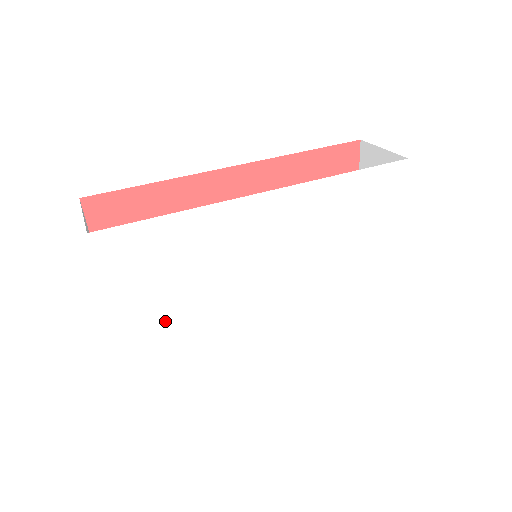
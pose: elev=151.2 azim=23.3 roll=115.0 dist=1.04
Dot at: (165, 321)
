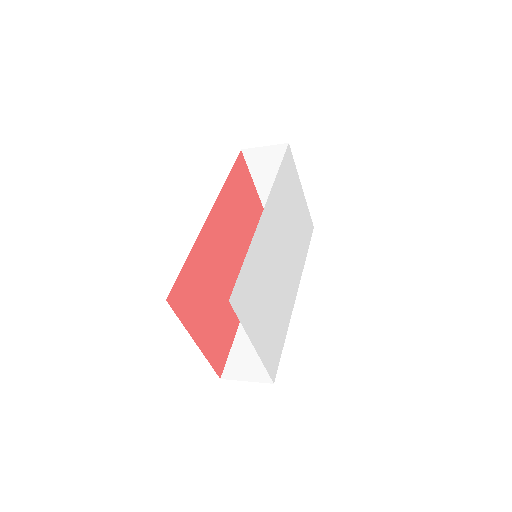
Dot at: (266, 325)
